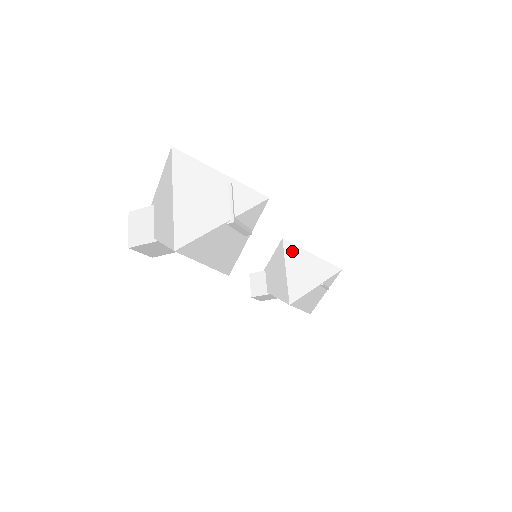
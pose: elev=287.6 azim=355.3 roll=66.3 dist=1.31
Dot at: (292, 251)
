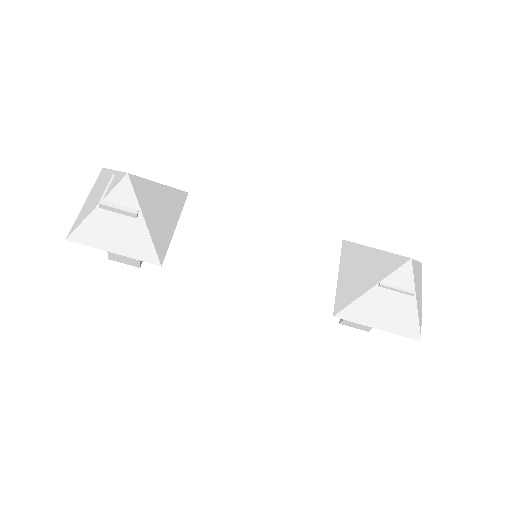
Dot at: (350, 251)
